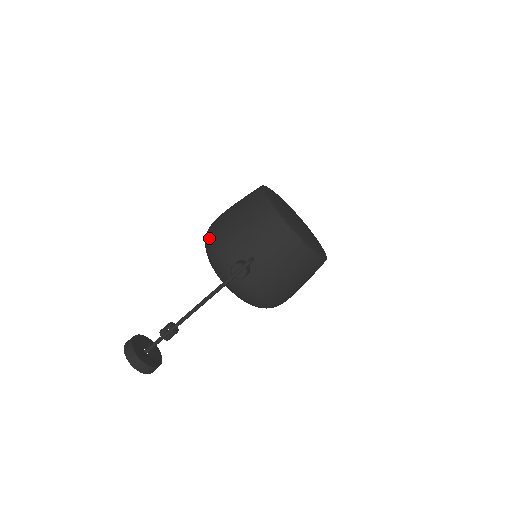
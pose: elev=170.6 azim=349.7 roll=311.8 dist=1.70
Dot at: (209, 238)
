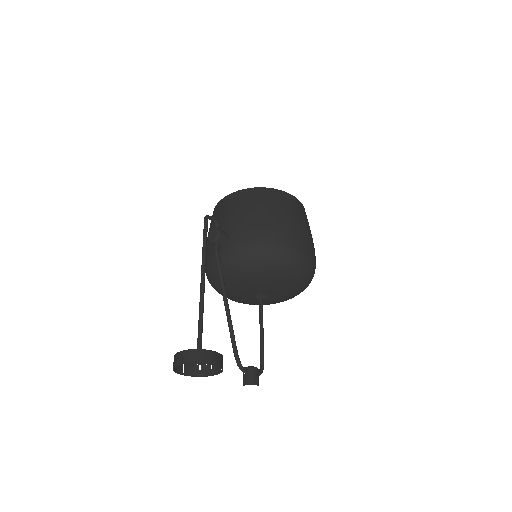
Dot at: occluded
